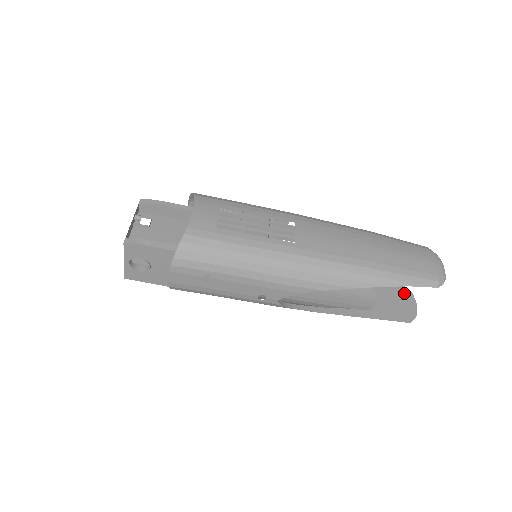
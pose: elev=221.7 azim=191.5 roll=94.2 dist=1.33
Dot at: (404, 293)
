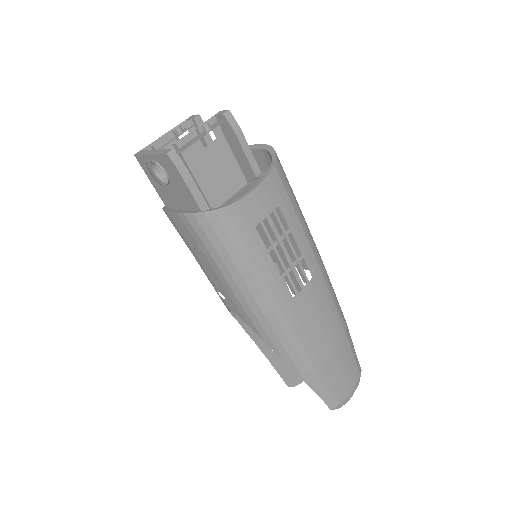
Dot at: occluded
